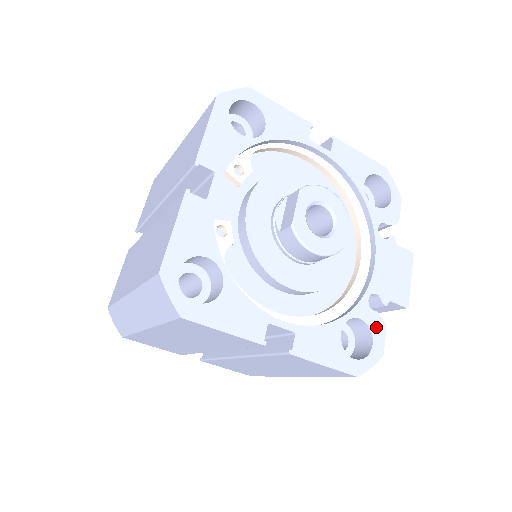
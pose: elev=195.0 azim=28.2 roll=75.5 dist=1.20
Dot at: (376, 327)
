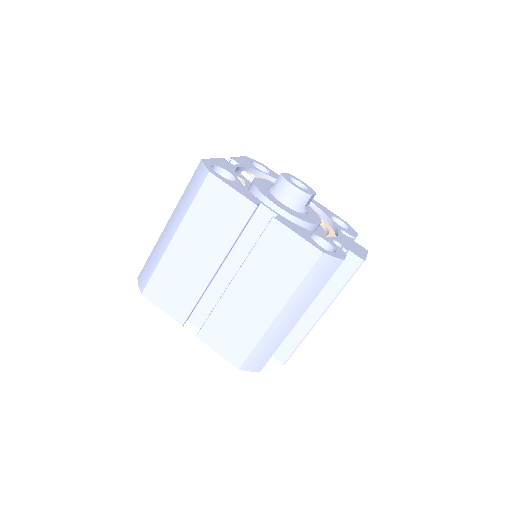
Dot at: (338, 250)
